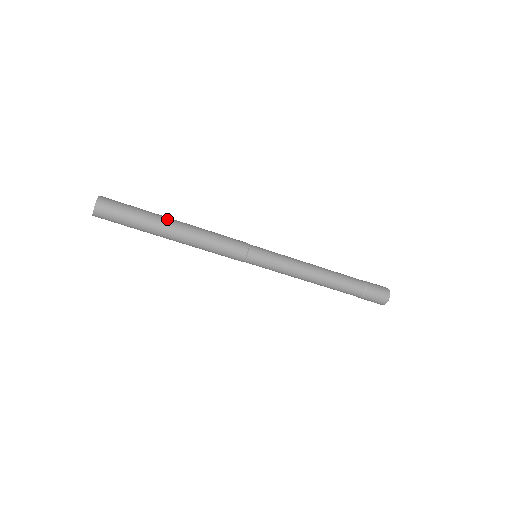
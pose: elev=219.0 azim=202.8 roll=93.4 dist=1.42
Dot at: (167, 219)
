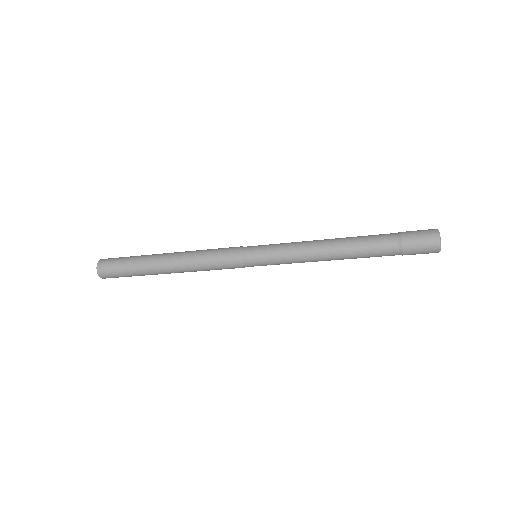
Dot at: (157, 255)
